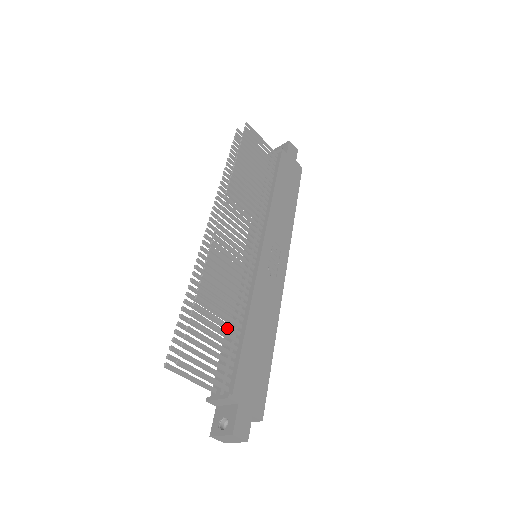
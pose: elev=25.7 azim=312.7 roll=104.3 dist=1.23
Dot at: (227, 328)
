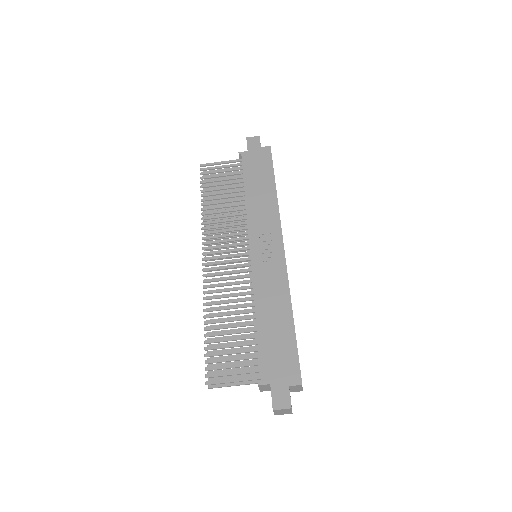
Dot at: occluded
